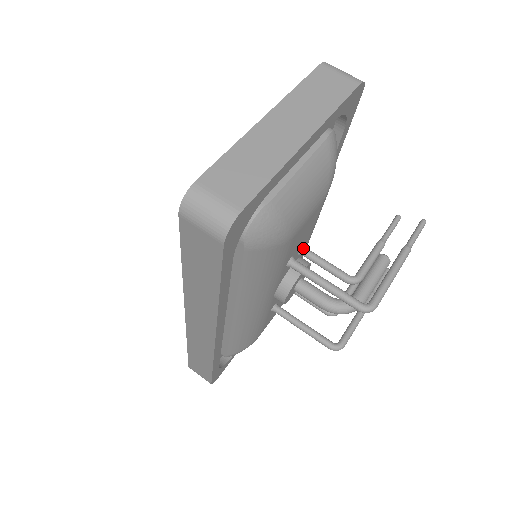
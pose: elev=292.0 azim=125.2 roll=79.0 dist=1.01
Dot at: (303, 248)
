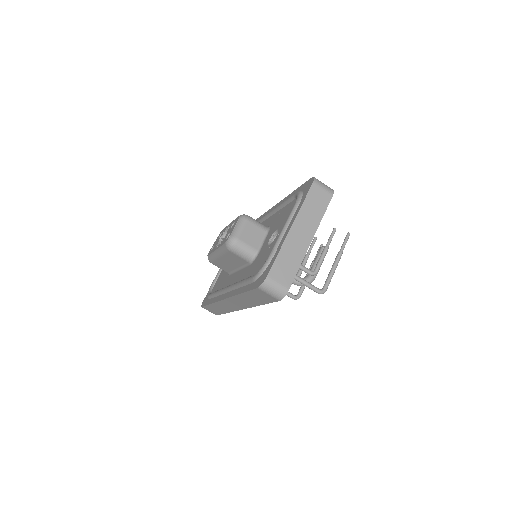
Dot at: occluded
